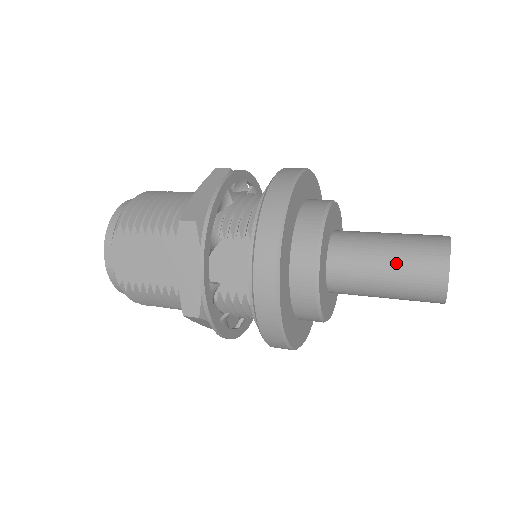
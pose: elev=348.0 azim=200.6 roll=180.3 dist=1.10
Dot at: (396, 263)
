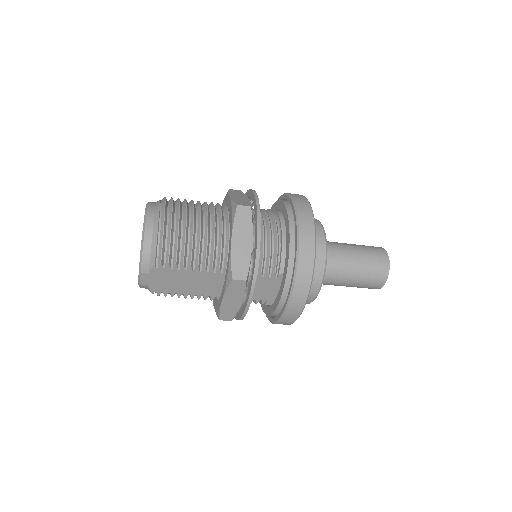
Dot at: (358, 278)
